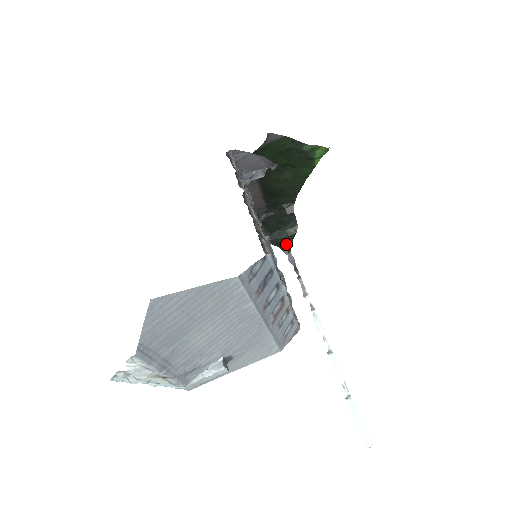
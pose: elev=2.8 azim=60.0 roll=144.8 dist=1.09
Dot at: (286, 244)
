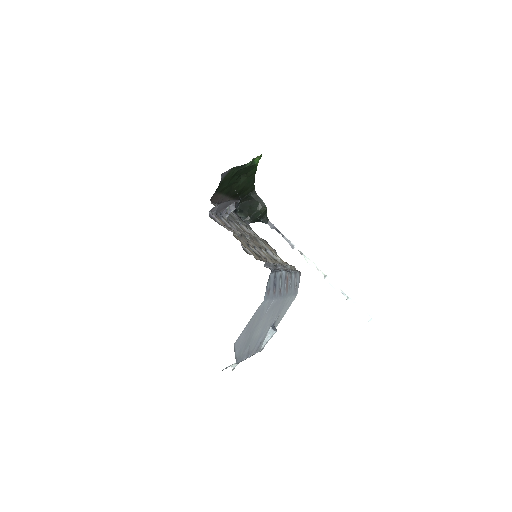
Dot at: (263, 218)
